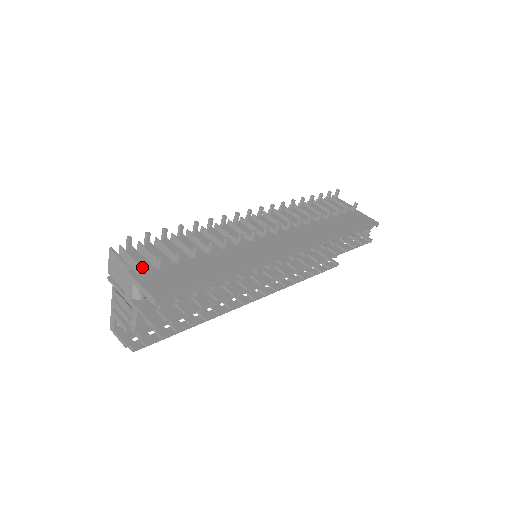
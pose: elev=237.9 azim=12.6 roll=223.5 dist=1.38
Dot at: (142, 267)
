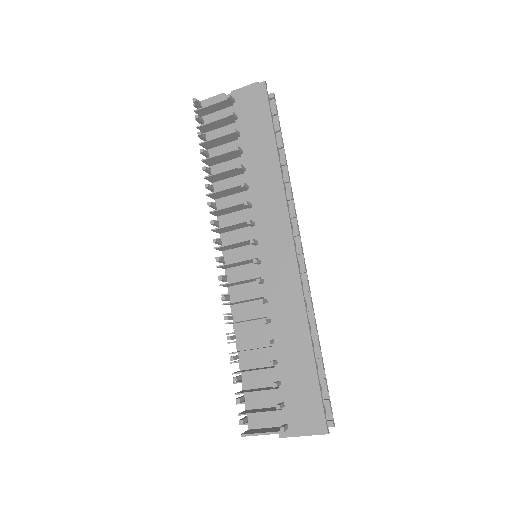
Dot at: (285, 430)
